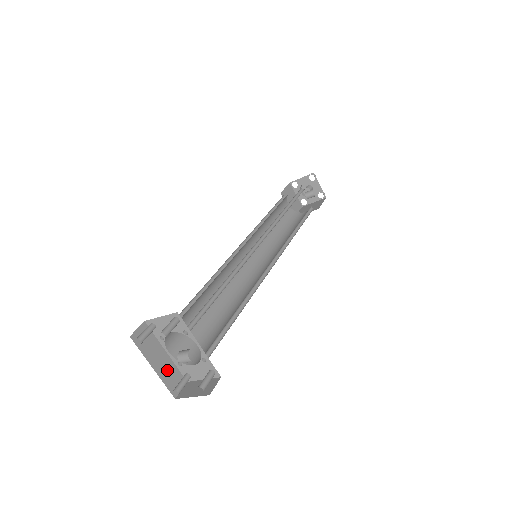
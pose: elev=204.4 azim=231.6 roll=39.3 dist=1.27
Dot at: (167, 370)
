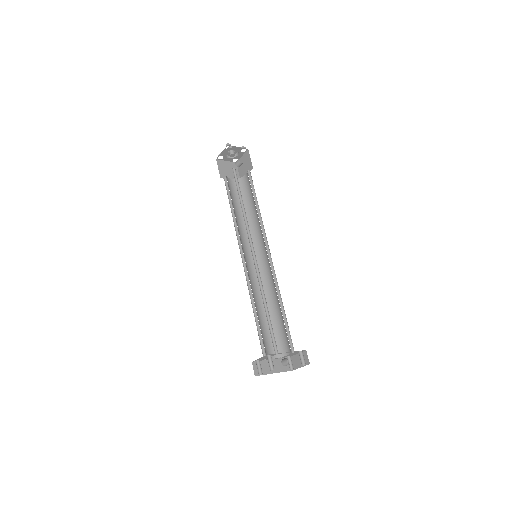
Dot at: (279, 365)
